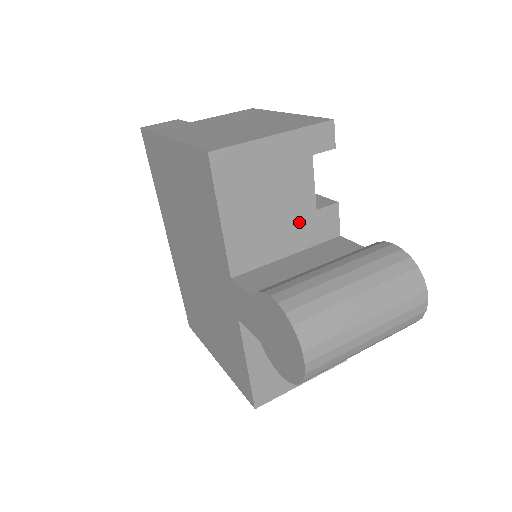
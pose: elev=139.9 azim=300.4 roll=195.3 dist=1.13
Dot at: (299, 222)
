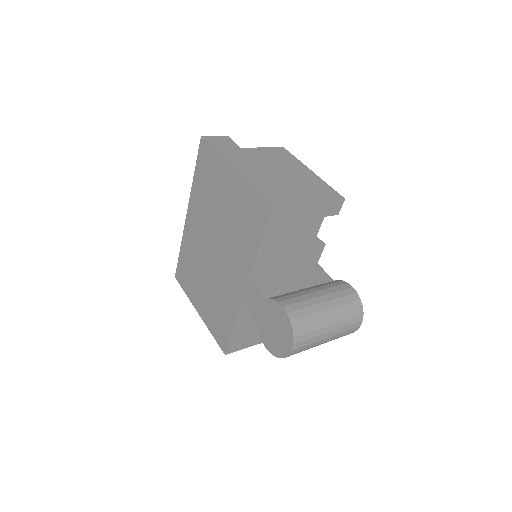
Dot at: (300, 253)
